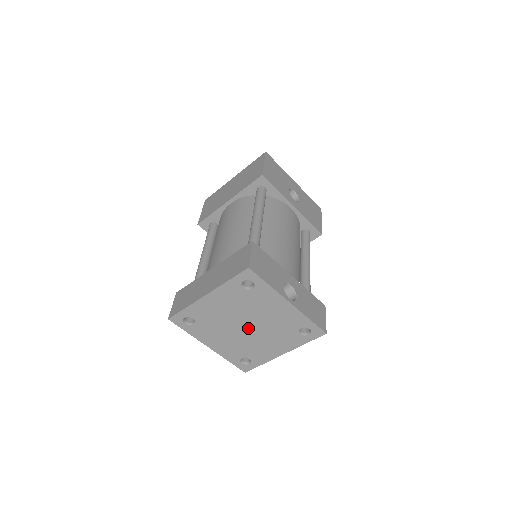
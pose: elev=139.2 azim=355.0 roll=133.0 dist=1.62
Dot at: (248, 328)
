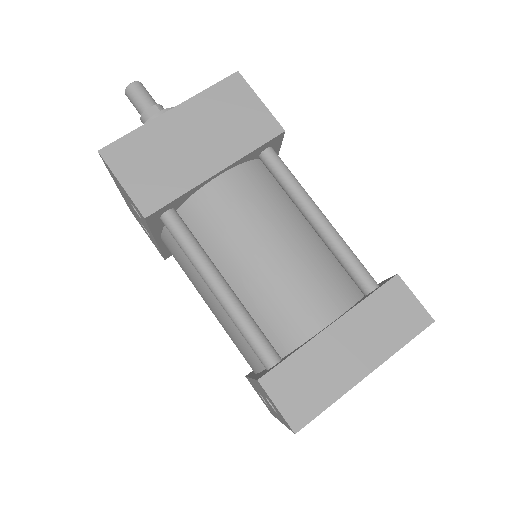
Dot at: occluded
